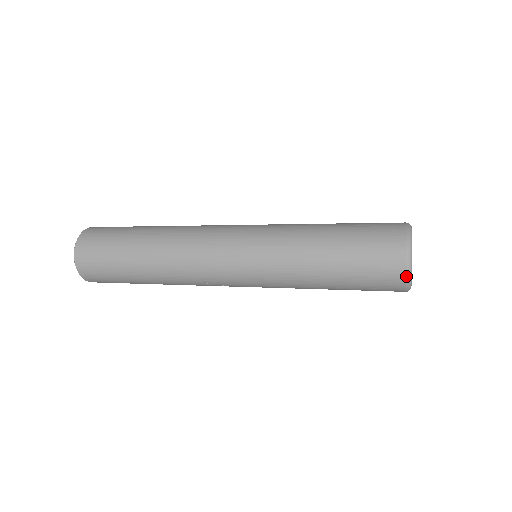
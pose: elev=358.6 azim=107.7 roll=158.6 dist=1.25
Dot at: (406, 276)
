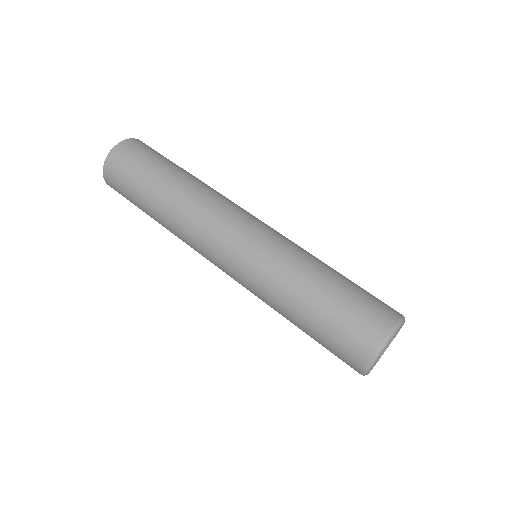
Dot at: (361, 374)
